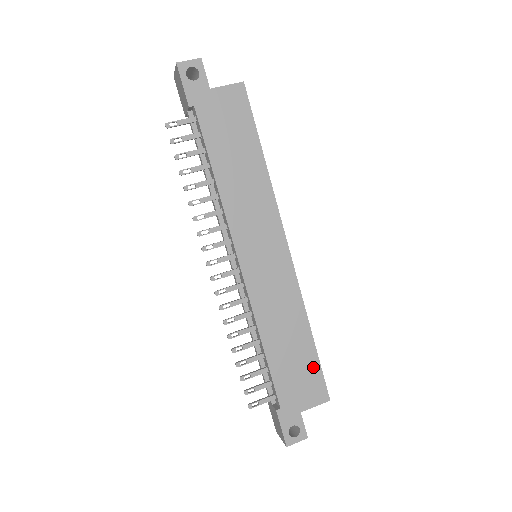
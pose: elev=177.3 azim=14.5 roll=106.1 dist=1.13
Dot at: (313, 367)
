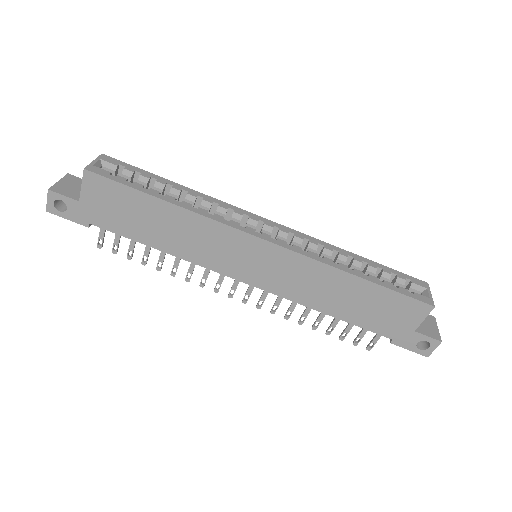
Dot at: (389, 297)
